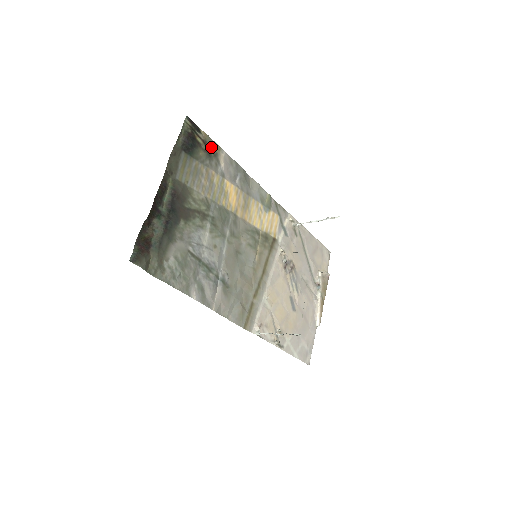
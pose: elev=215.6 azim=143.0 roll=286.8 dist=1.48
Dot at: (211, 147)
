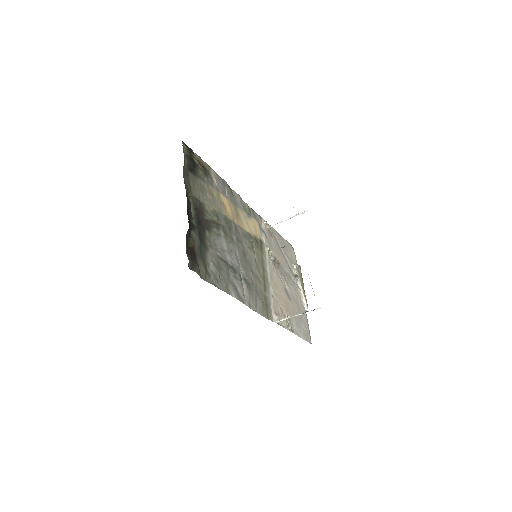
Dot at: (204, 166)
